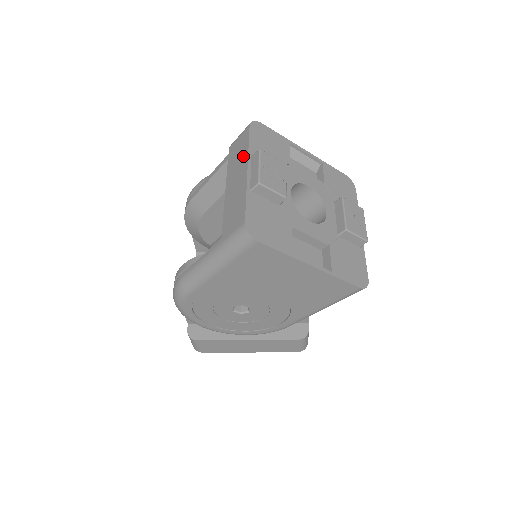
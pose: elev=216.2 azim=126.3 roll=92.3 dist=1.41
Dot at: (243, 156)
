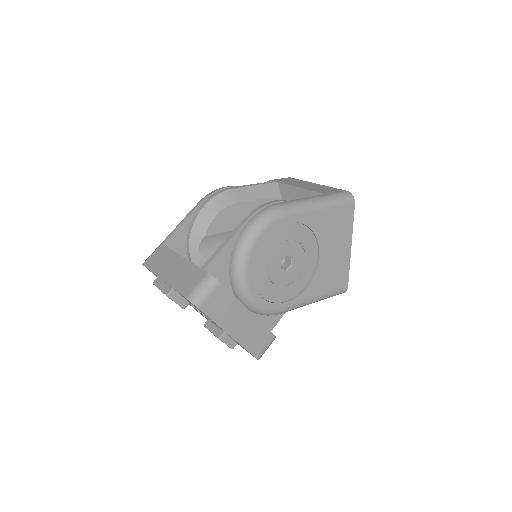
Dot at: (302, 181)
